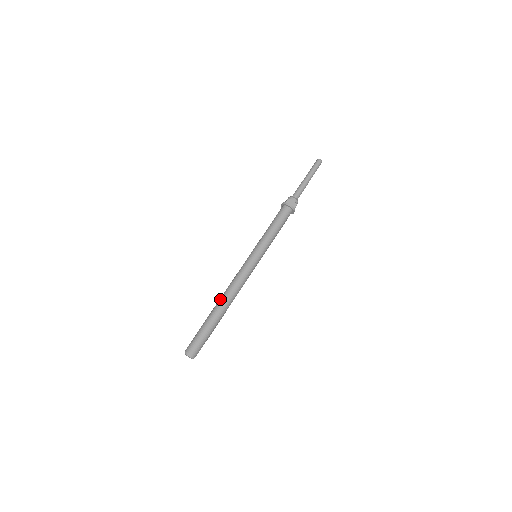
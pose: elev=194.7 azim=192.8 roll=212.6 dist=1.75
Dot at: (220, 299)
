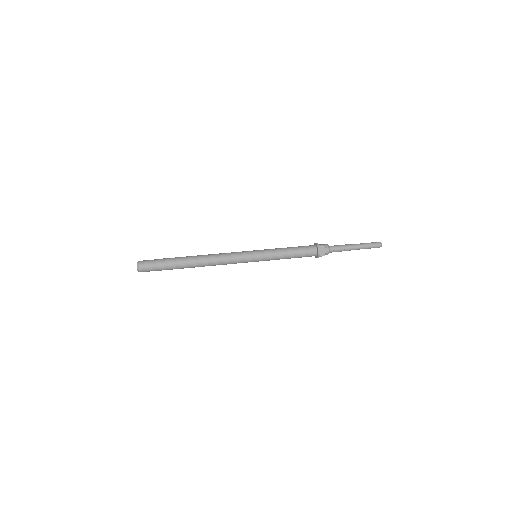
Dot at: (199, 256)
